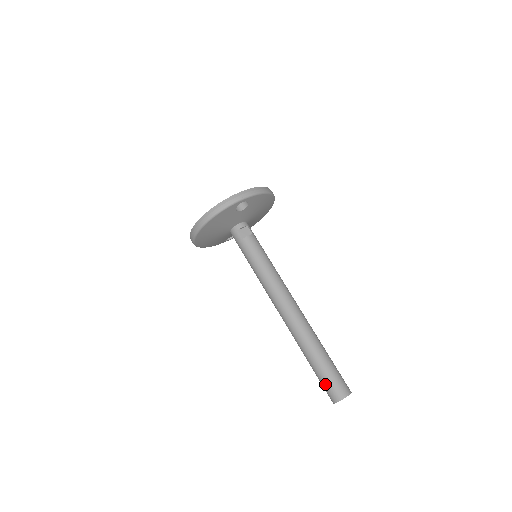
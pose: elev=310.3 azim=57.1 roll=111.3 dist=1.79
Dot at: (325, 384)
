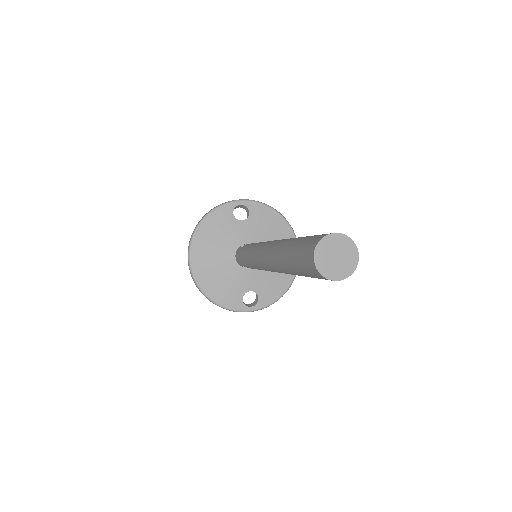
Dot at: (300, 249)
